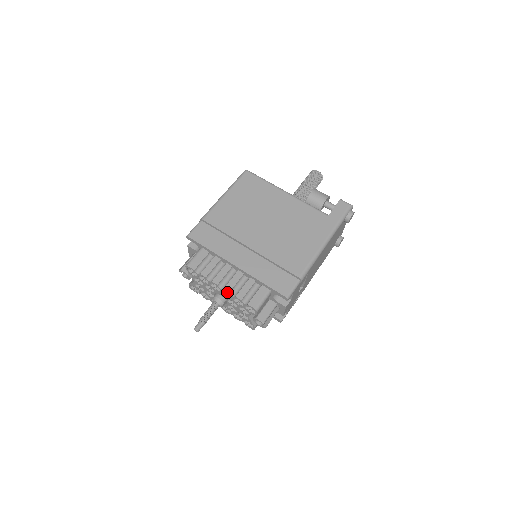
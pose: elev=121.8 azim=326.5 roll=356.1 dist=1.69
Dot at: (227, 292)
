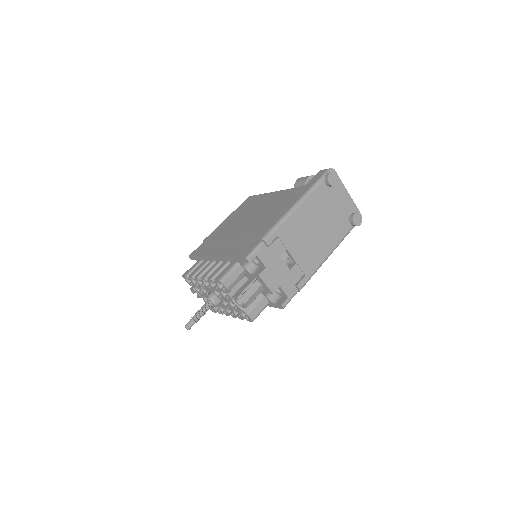
Dot at: (204, 280)
